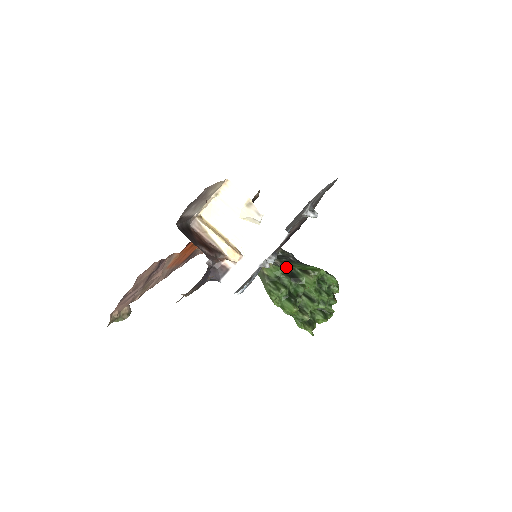
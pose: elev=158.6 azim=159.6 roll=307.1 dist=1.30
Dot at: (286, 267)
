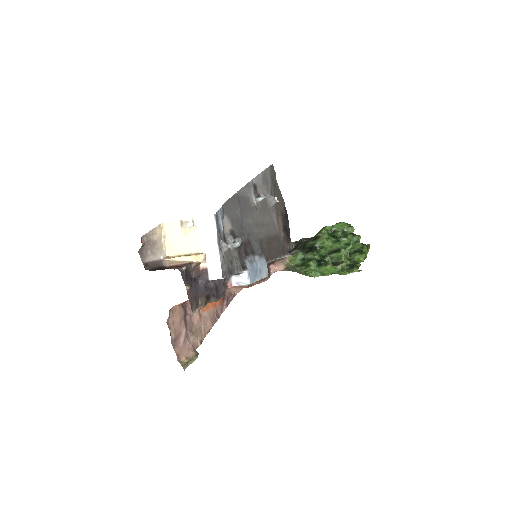
Dot at: (304, 249)
